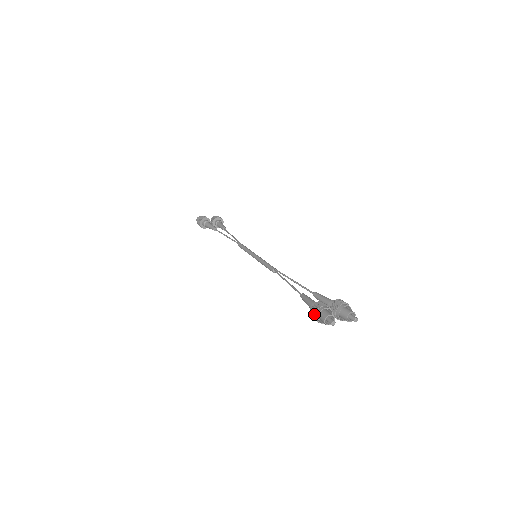
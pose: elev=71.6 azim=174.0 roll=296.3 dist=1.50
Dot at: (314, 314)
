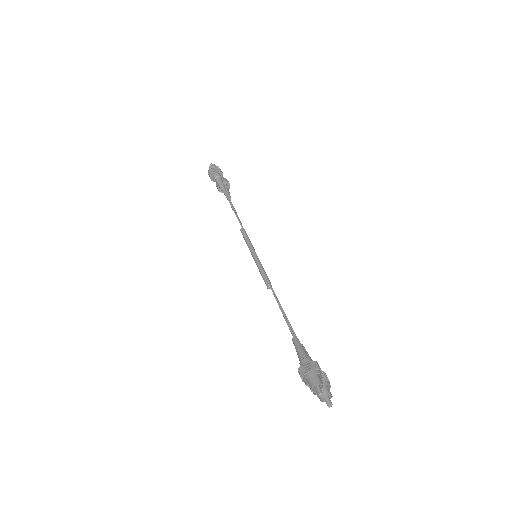
Dot at: (309, 370)
